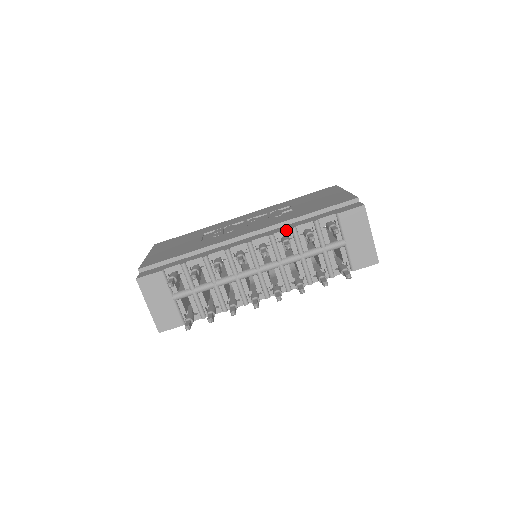
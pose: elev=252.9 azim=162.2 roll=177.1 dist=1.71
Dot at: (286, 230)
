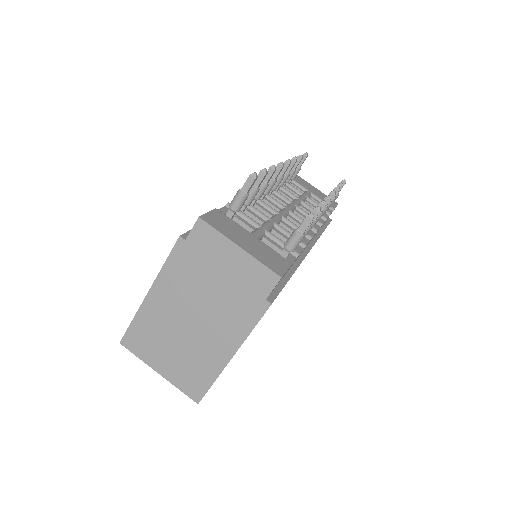
Dot at: occluded
